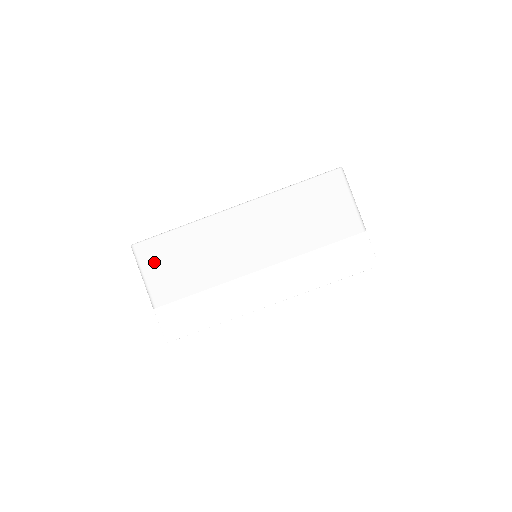
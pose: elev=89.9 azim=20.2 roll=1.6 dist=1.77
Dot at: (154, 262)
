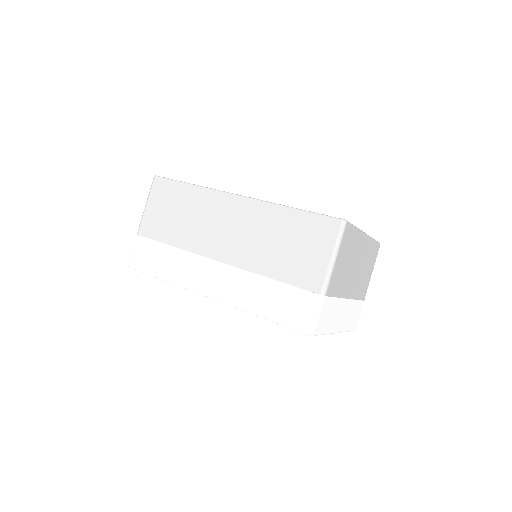
Dot at: (158, 199)
